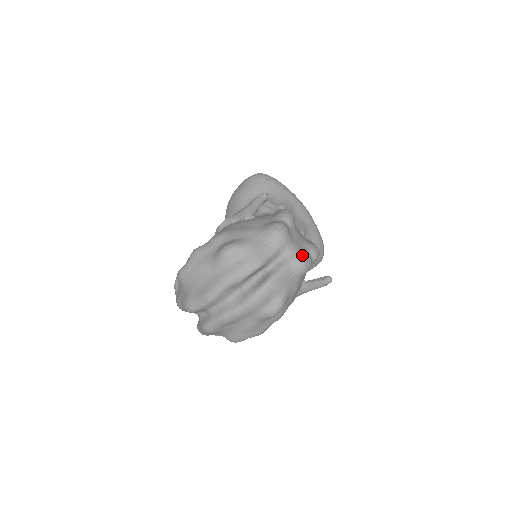
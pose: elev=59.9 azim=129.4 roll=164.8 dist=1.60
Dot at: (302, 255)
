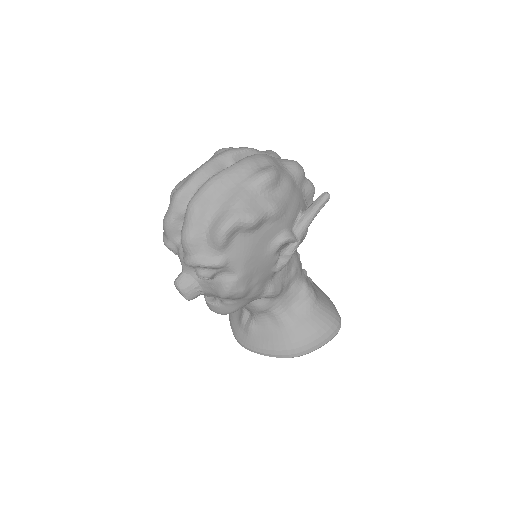
Dot at: occluded
